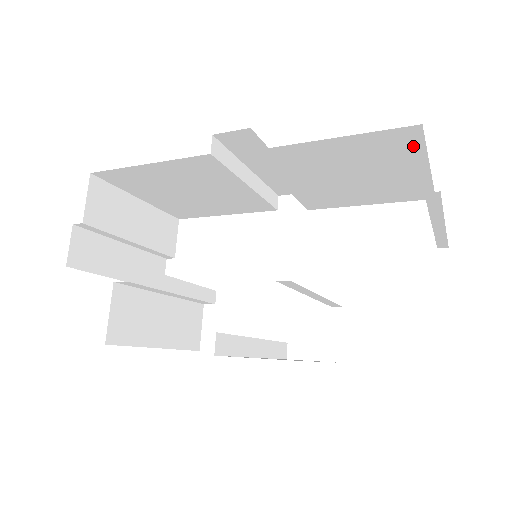
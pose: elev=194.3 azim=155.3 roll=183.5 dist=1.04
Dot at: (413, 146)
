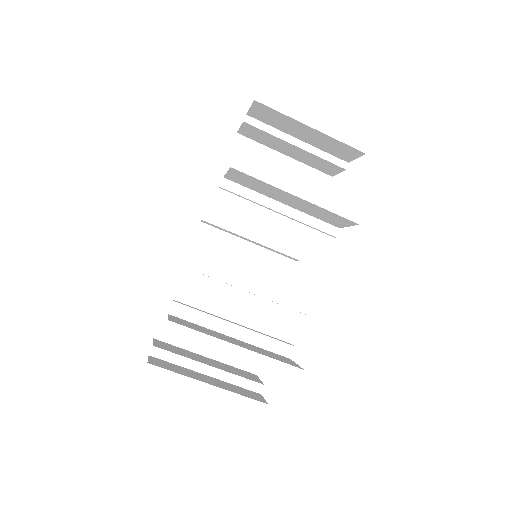
Dot at: (255, 148)
